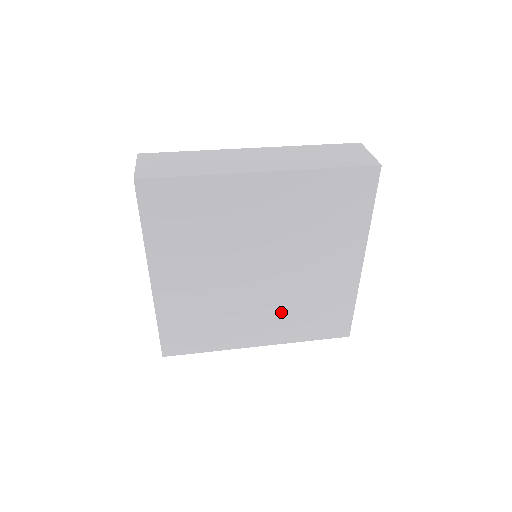
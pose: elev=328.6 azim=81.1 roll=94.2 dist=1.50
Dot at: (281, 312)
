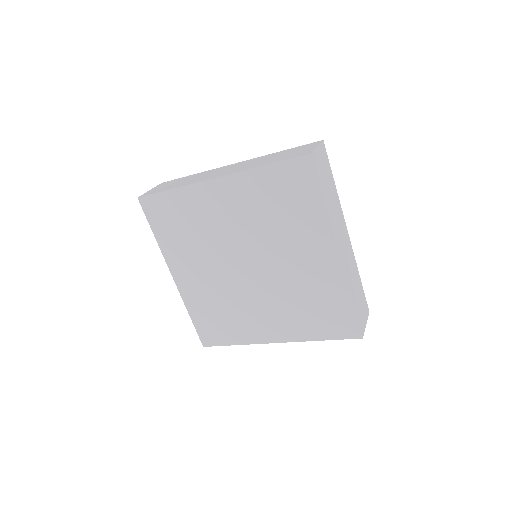
Dot at: (282, 307)
